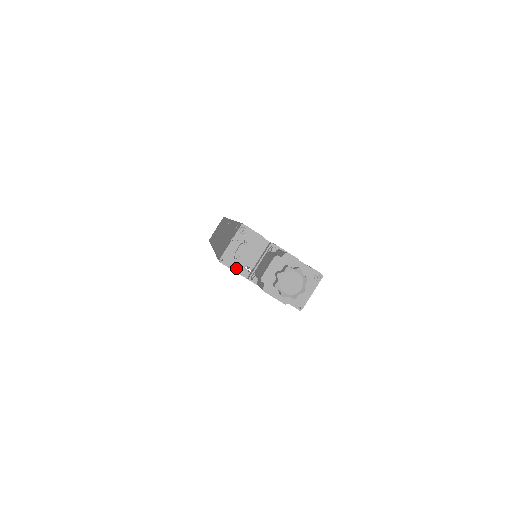
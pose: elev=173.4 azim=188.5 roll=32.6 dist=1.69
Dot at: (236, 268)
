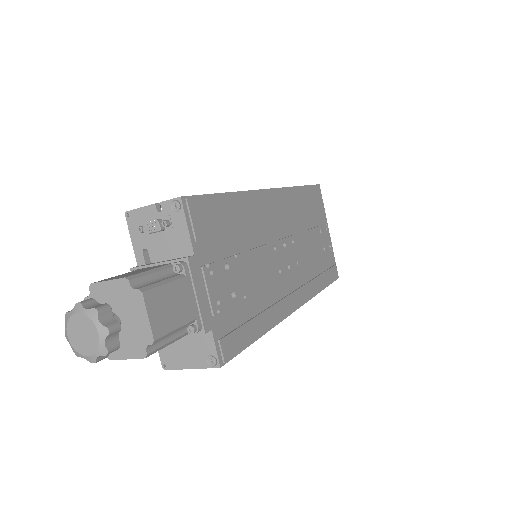
Dot at: (136, 241)
